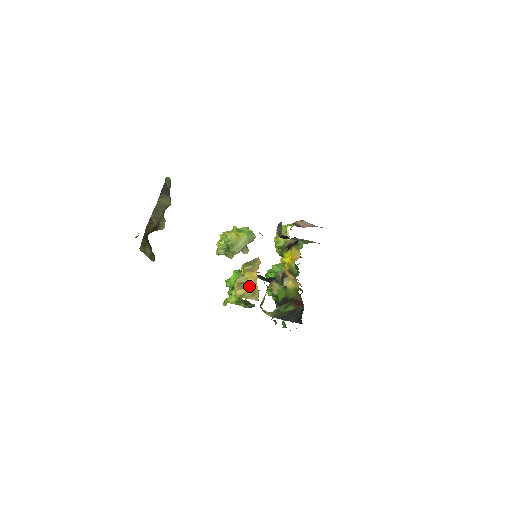
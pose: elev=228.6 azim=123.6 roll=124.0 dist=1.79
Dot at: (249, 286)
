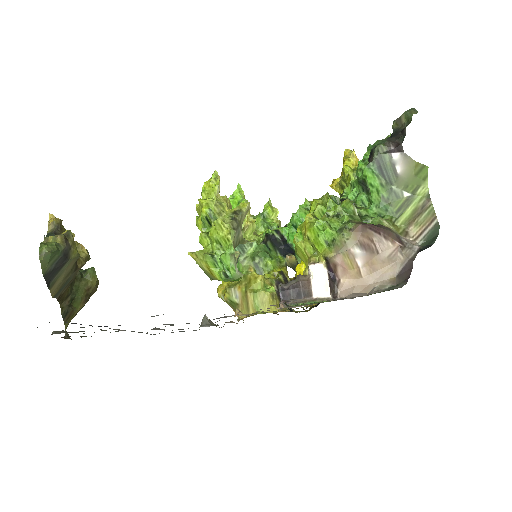
Dot at: occluded
